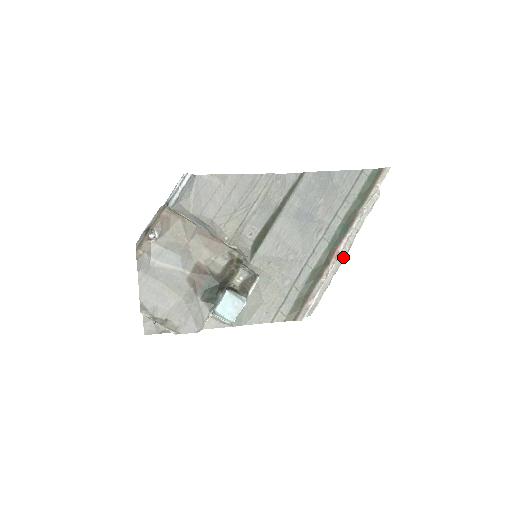
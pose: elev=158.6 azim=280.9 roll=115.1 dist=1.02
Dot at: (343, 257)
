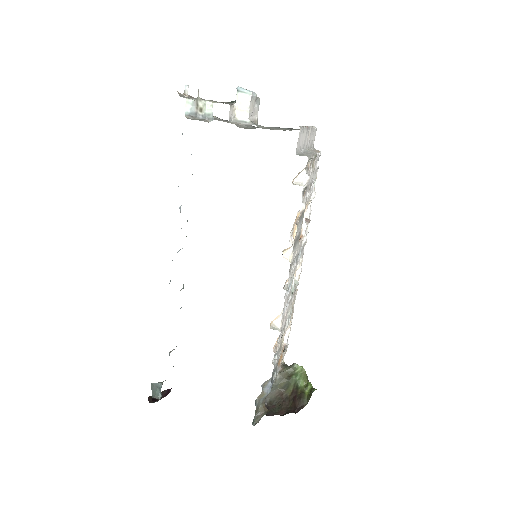
Dot at: (314, 154)
